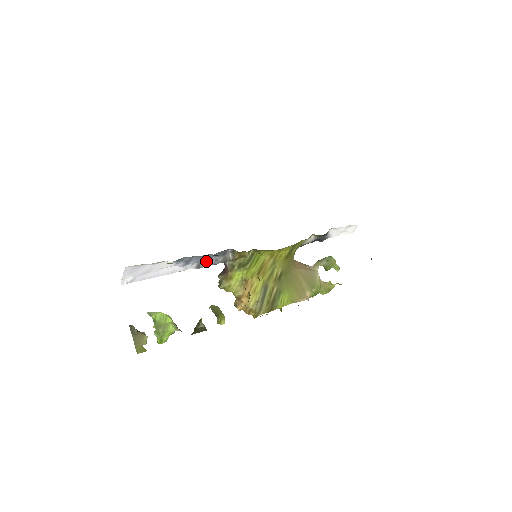
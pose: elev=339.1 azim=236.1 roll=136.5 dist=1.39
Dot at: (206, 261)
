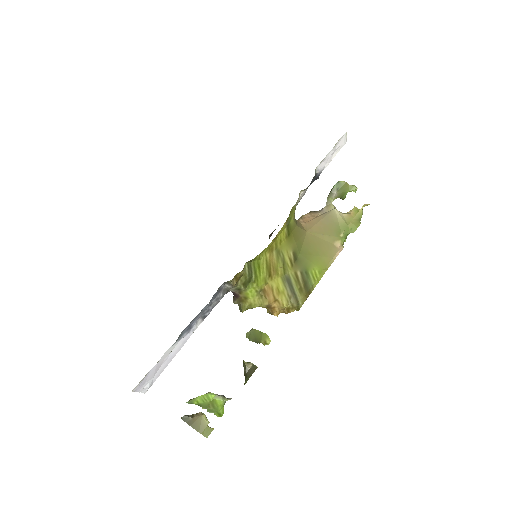
Dot at: (208, 308)
